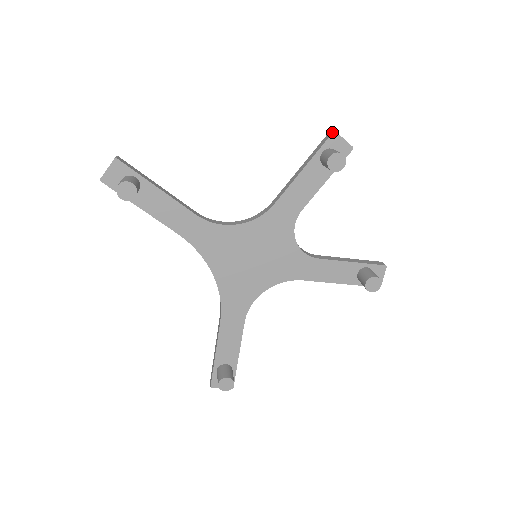
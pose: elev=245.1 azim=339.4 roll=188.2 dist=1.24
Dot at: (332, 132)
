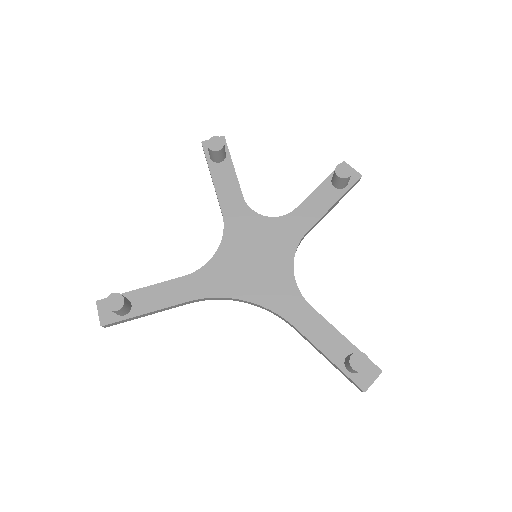
Dot at: occluded
